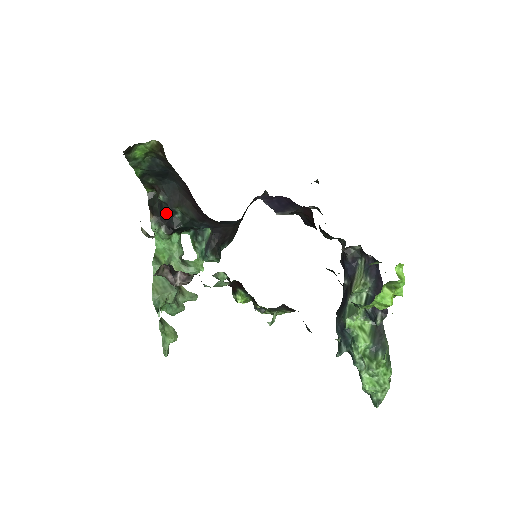
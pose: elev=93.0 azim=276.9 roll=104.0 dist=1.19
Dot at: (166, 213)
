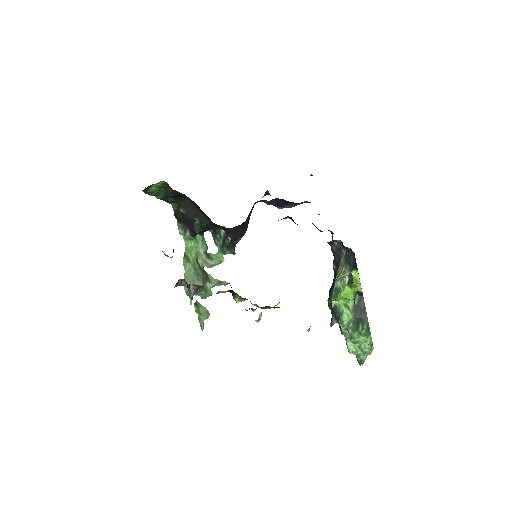
Dot at: (188, 221)
